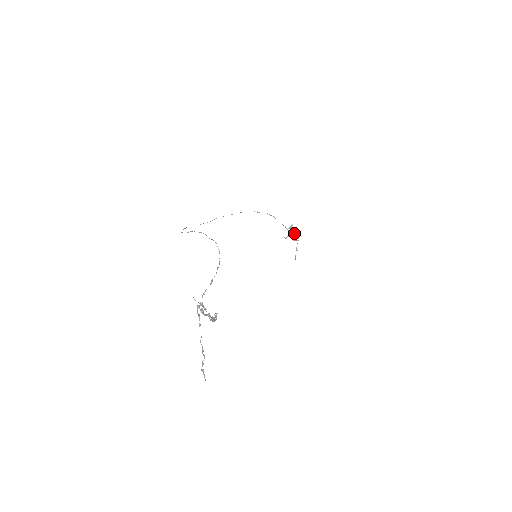
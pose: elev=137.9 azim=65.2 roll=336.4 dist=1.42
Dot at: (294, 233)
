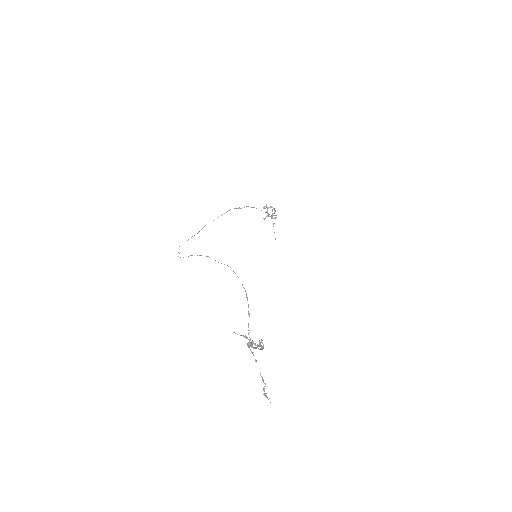
Dot at: occluded
